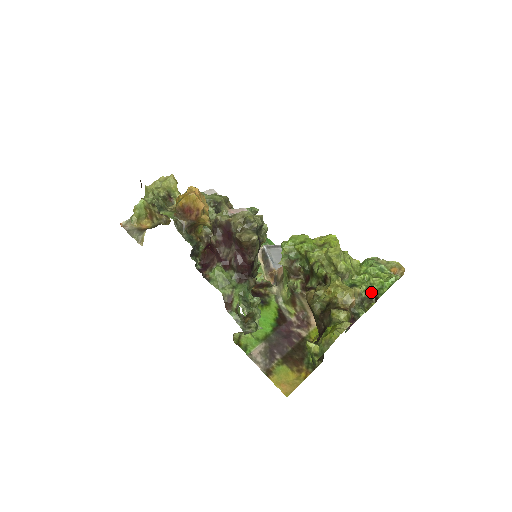
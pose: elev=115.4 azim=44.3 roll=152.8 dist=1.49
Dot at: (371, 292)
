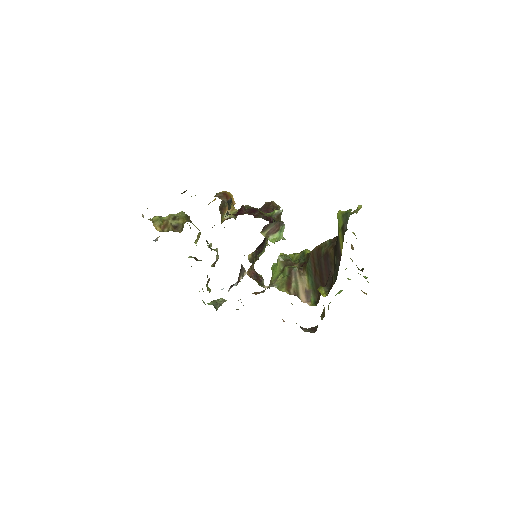
Dot at: occluded
